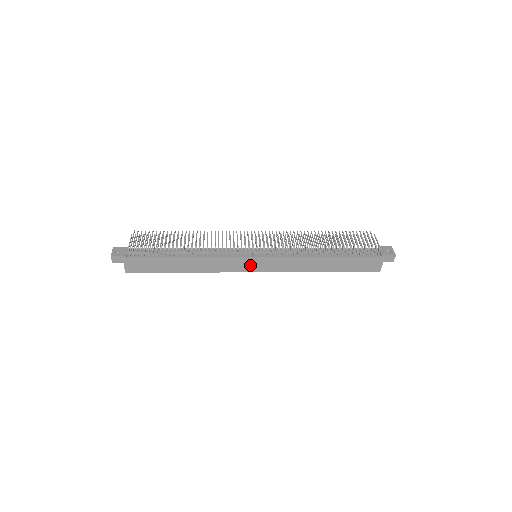
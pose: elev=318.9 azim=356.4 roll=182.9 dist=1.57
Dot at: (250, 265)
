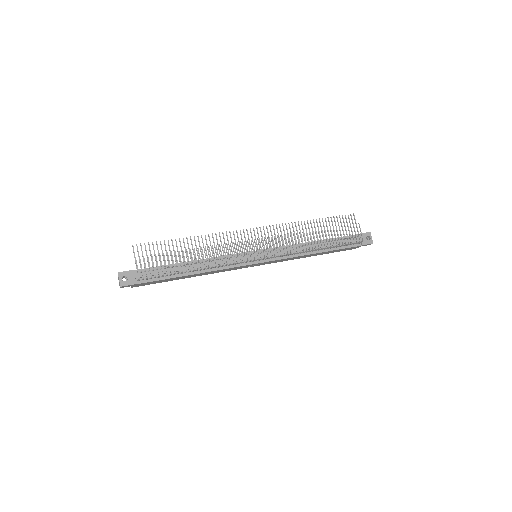
Dot at: occluded
